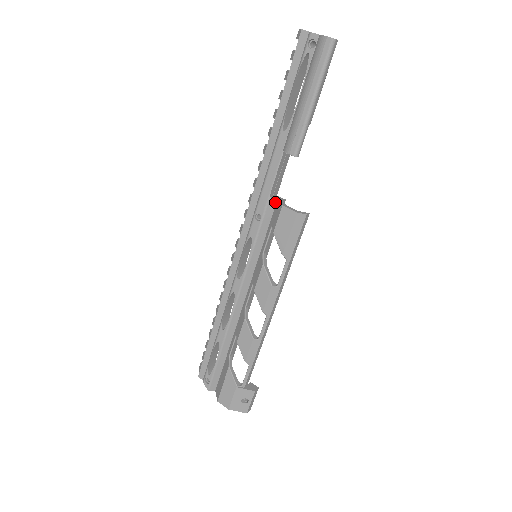
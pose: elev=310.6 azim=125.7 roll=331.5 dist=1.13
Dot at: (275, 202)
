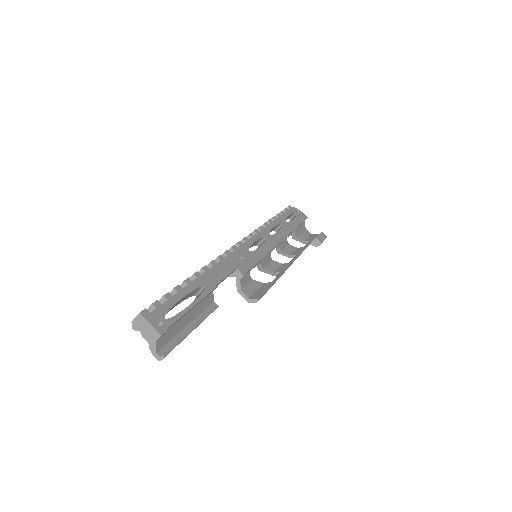
Dot at: (236, 275)
